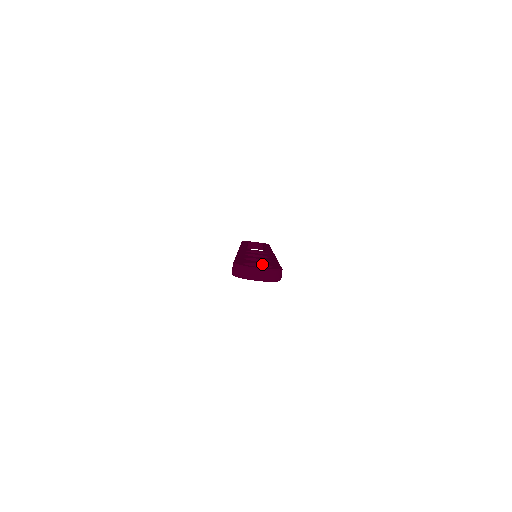
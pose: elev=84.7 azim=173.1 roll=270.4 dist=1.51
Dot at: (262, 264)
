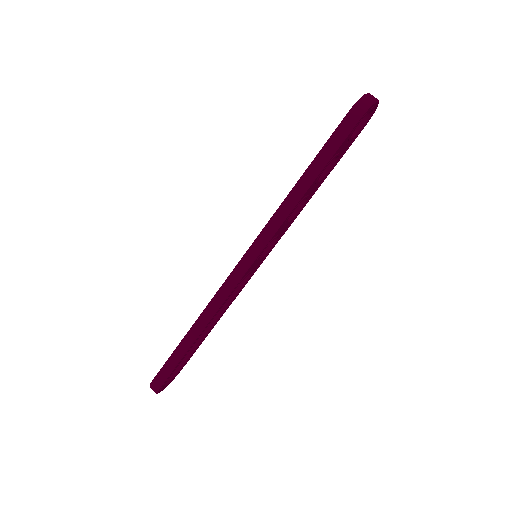
Dot at: occluded
